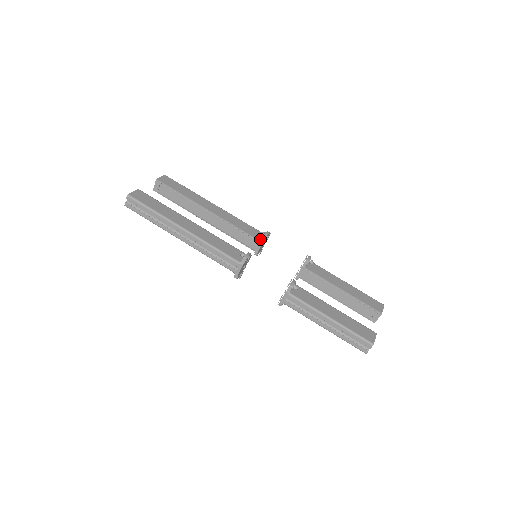
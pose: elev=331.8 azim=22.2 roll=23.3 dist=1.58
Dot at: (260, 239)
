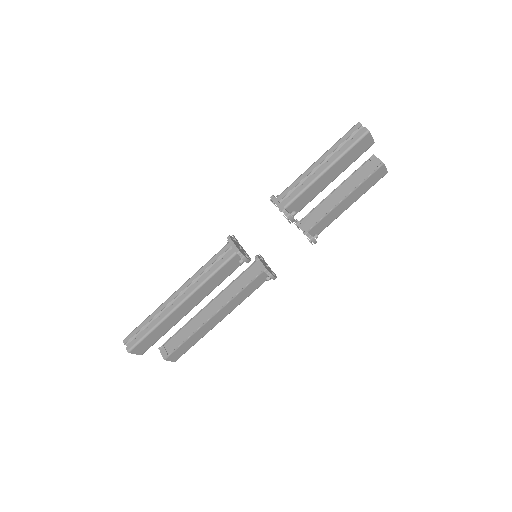
Dot at: (256, 262)
